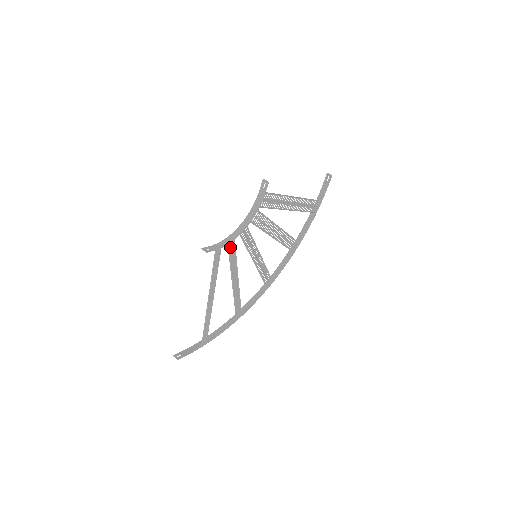
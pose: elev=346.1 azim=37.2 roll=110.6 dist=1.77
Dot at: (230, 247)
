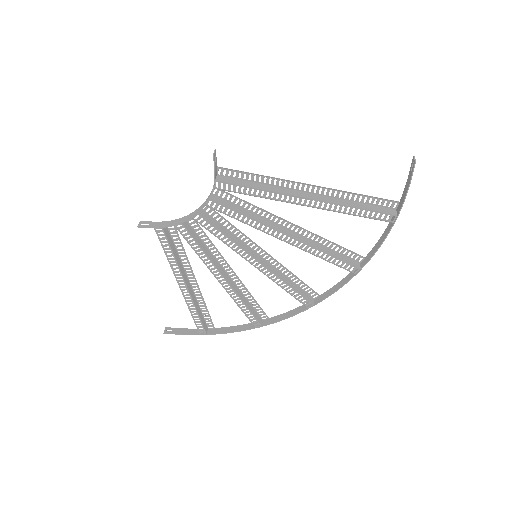
Dot at: (182, 230)
